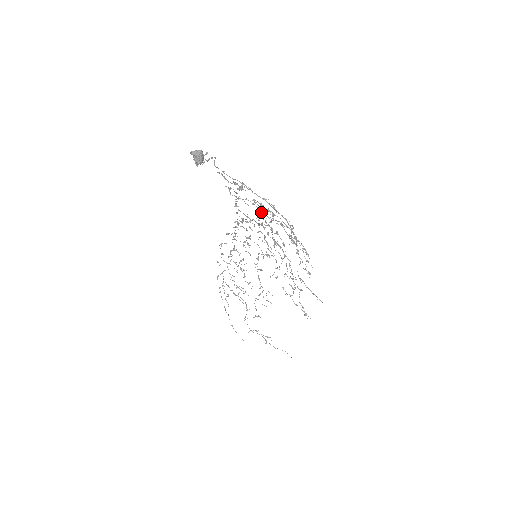
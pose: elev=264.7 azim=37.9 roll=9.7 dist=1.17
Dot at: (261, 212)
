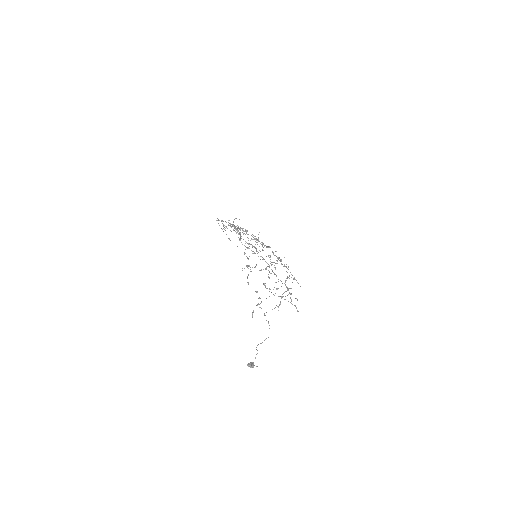
Dot at: occluded
